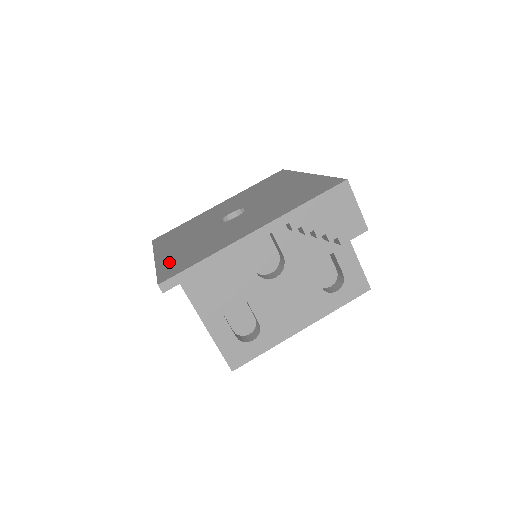
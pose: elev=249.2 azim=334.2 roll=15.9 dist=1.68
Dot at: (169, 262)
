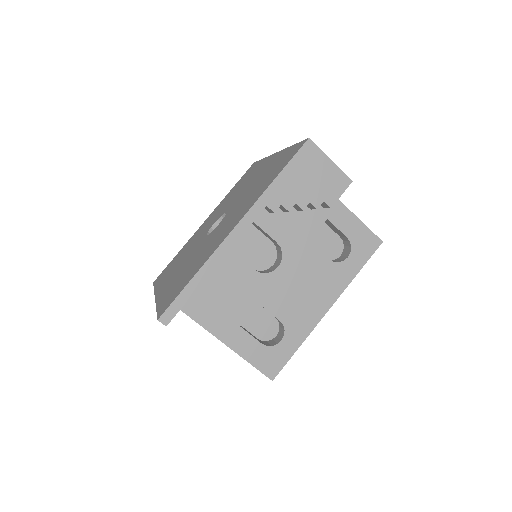
Dot at: (166, 294)
